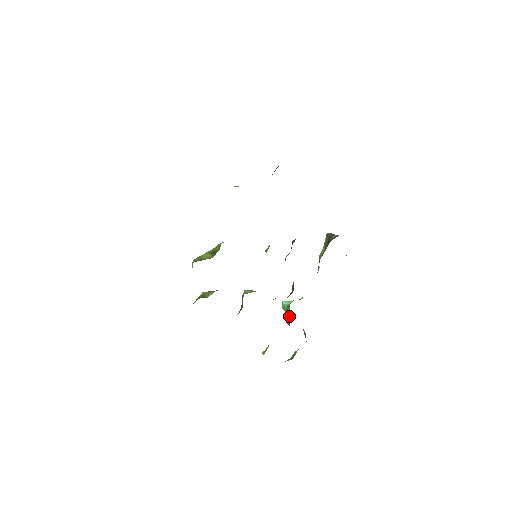
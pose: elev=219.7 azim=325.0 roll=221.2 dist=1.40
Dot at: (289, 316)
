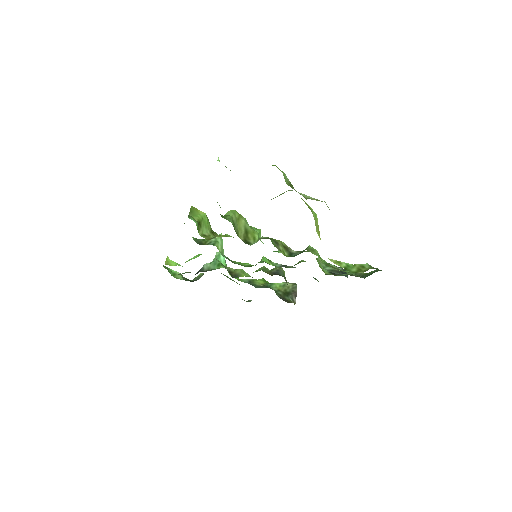
Dot at: (210, 269)
